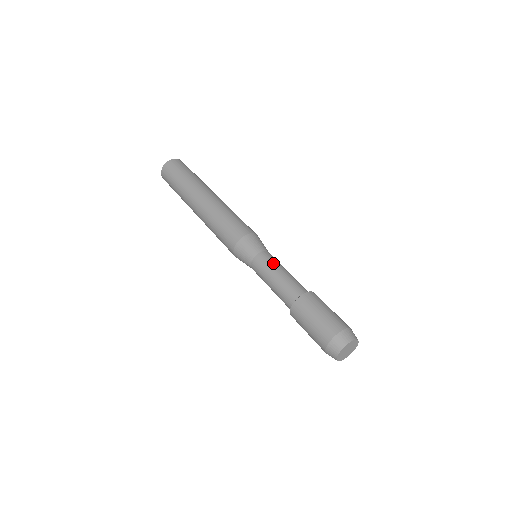
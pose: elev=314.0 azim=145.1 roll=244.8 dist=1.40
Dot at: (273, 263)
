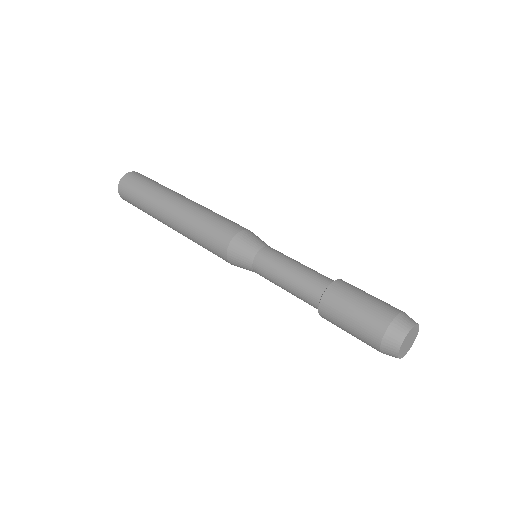
Dot at: (275, 263)
